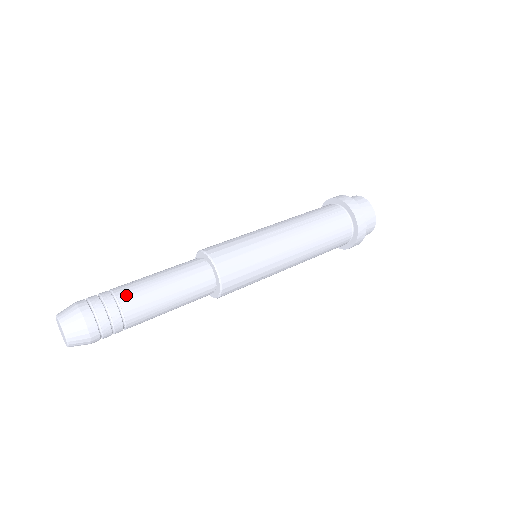
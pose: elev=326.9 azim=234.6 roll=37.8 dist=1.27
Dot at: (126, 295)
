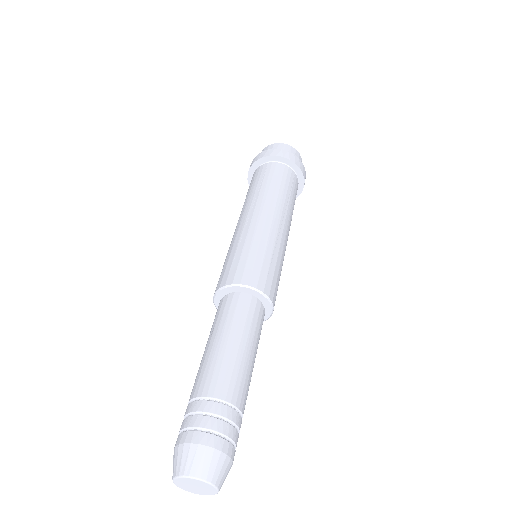
Dot at: (240, 397)
